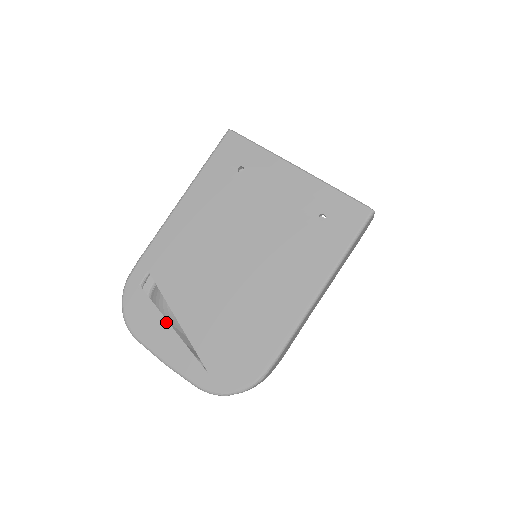
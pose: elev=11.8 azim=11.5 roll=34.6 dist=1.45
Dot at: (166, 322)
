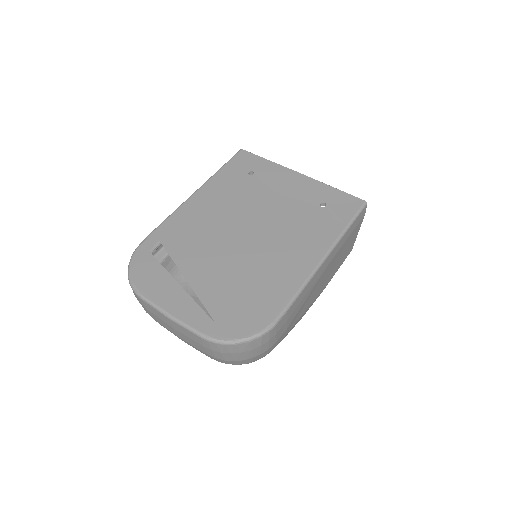
Dot at: (174, 281)
